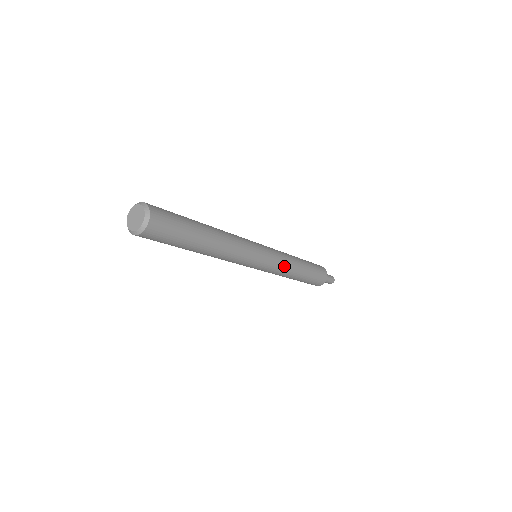
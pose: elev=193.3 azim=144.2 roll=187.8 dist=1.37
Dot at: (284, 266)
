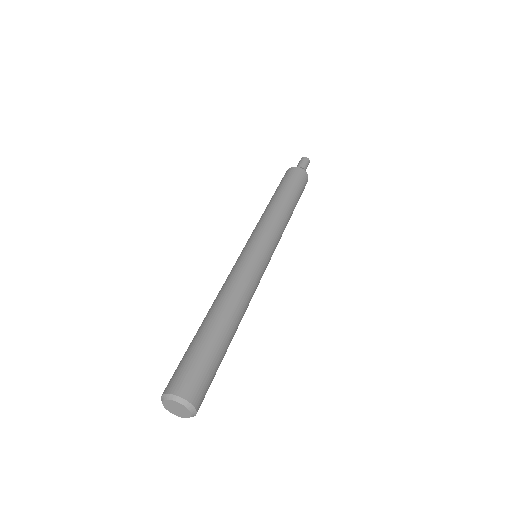
Dot at: occluded
